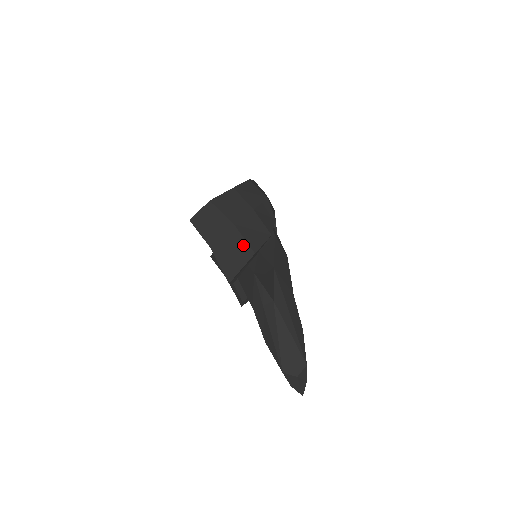
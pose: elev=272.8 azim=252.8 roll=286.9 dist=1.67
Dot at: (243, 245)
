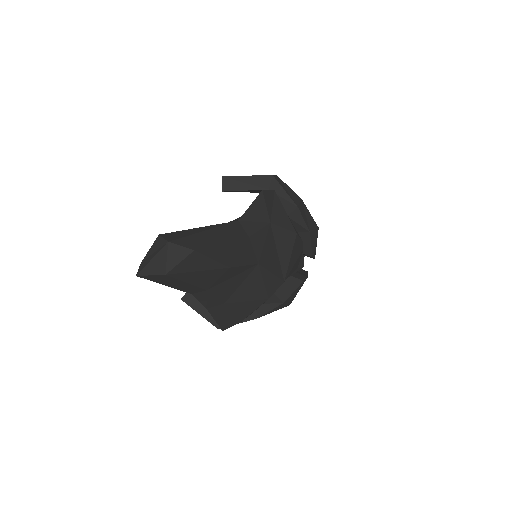
Dot at: occluded
